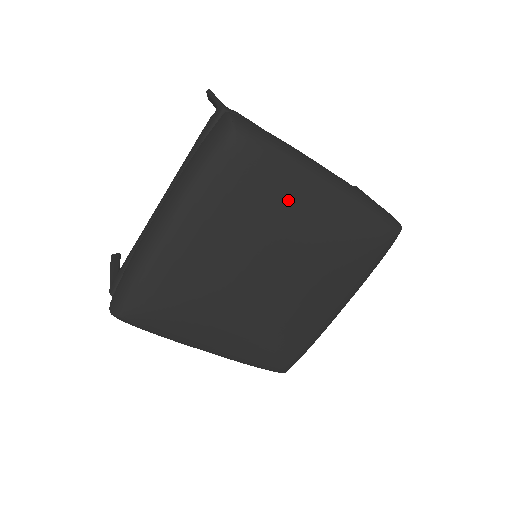
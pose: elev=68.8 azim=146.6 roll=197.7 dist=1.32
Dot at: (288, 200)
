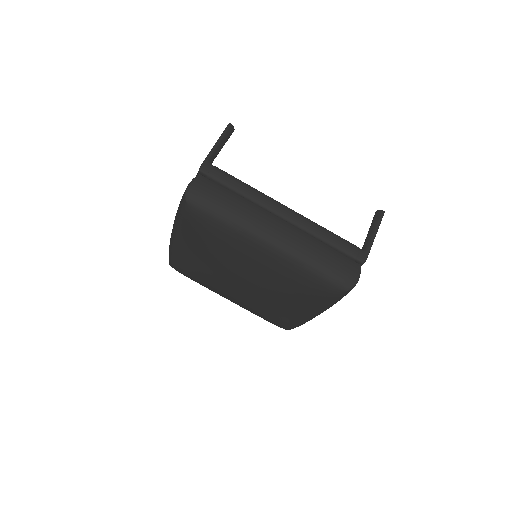
Dot at: (234, 249)
